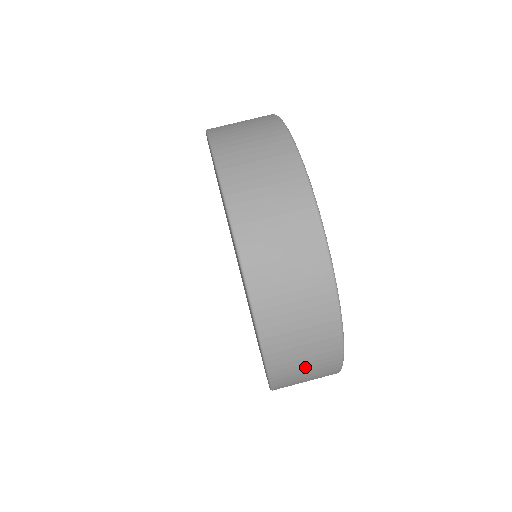
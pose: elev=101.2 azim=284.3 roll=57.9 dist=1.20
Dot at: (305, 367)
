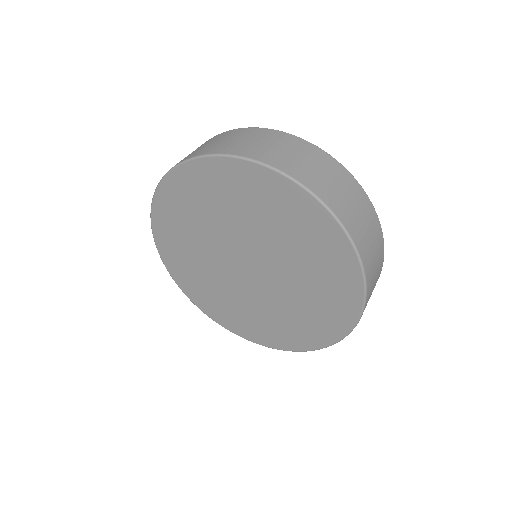
Dot at: occluded
